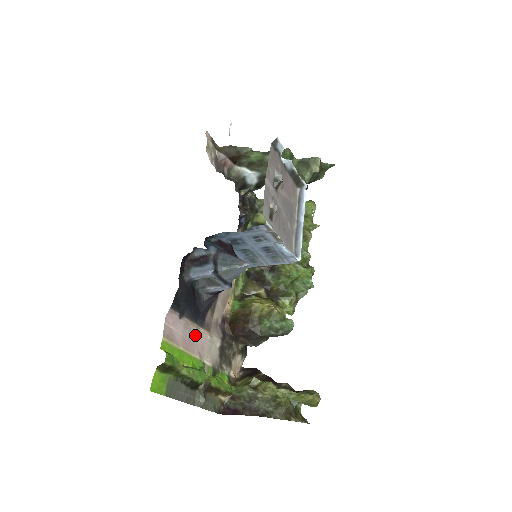
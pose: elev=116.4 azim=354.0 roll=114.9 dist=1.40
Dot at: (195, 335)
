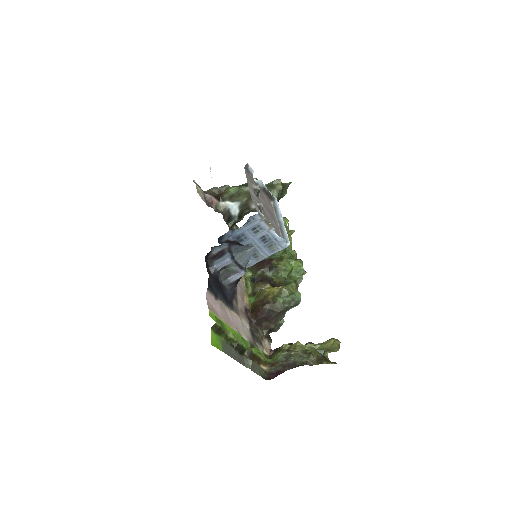
Dot at: (229, 315)
